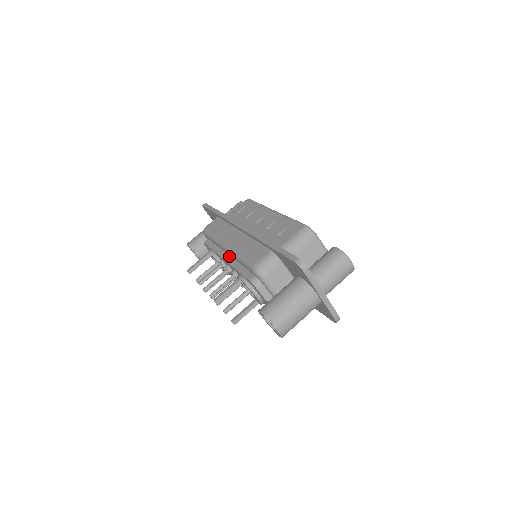
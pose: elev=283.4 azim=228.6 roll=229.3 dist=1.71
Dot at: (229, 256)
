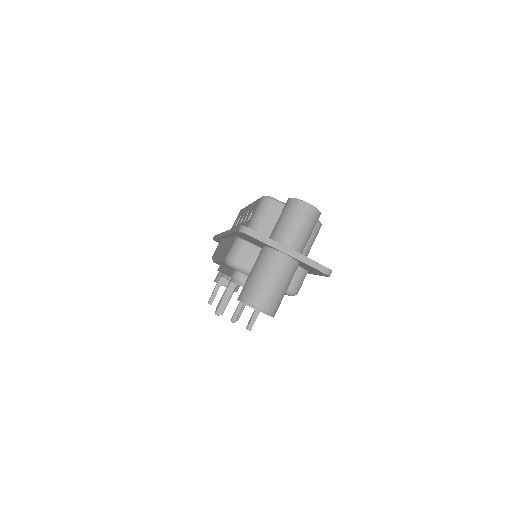
Dot at: (226, 268)
